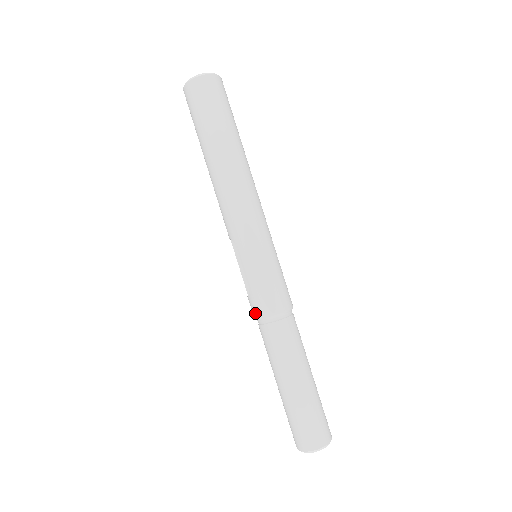
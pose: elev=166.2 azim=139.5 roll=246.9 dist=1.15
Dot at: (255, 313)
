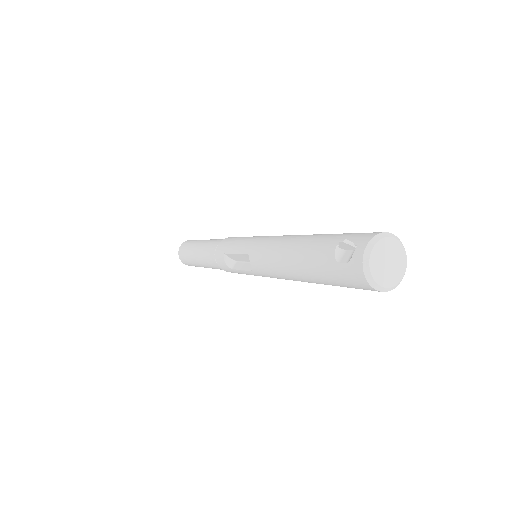
Dot at: (221, 266)
